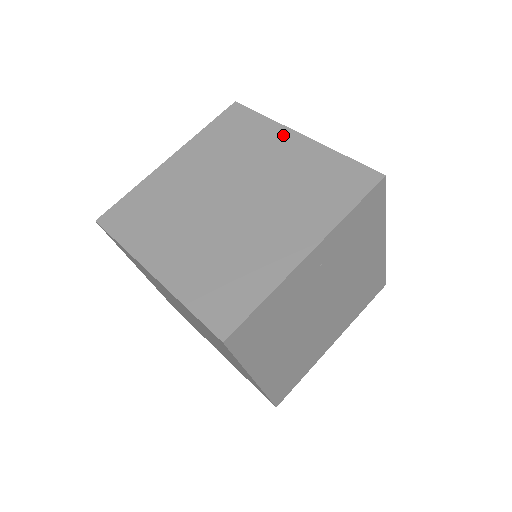
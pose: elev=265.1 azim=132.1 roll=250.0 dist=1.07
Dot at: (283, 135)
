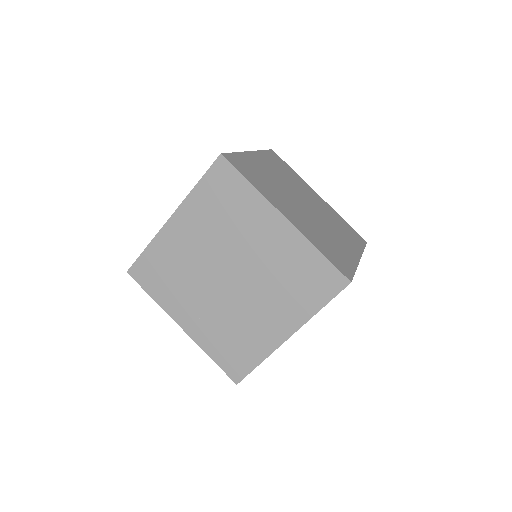
Dot at: (311, 189)
